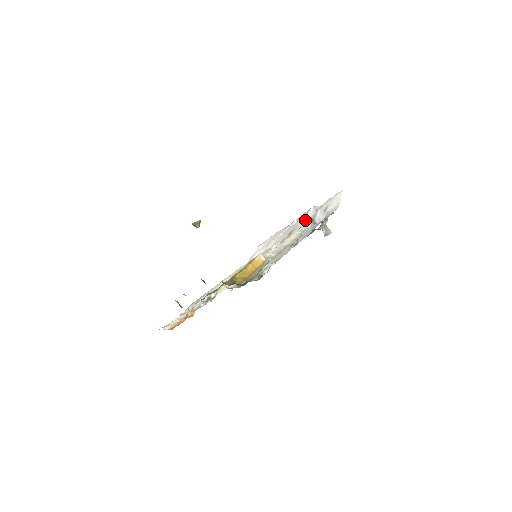
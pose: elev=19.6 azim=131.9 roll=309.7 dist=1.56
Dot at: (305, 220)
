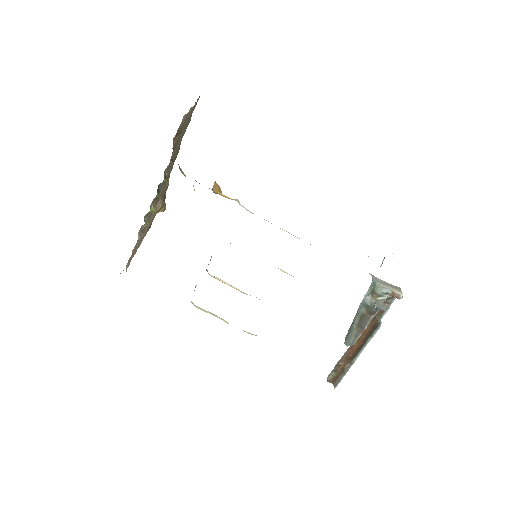
Dot at: occluded
